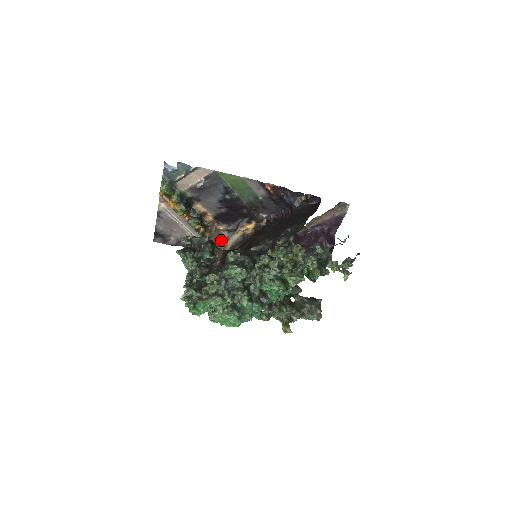
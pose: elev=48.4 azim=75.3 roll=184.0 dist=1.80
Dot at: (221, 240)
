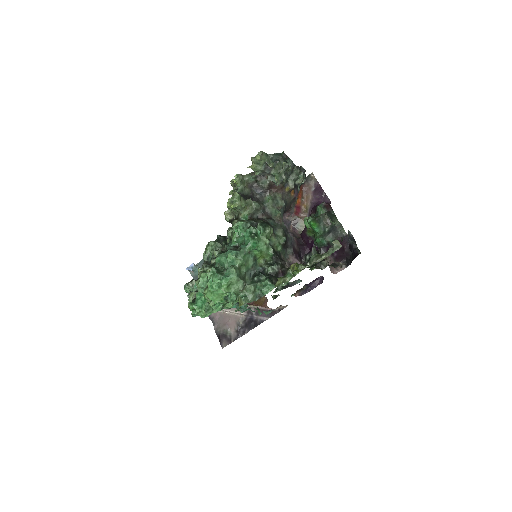
Dot at: (263, 299)
